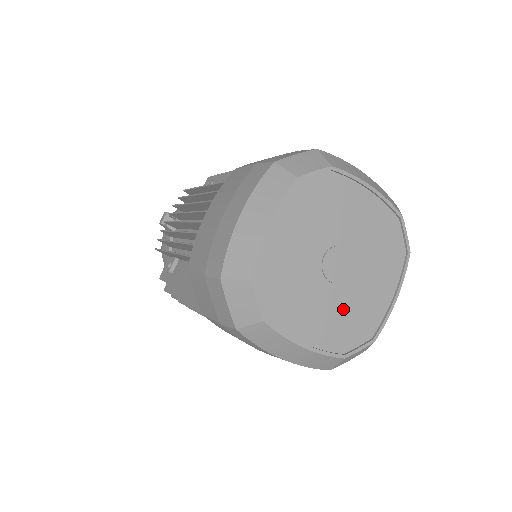
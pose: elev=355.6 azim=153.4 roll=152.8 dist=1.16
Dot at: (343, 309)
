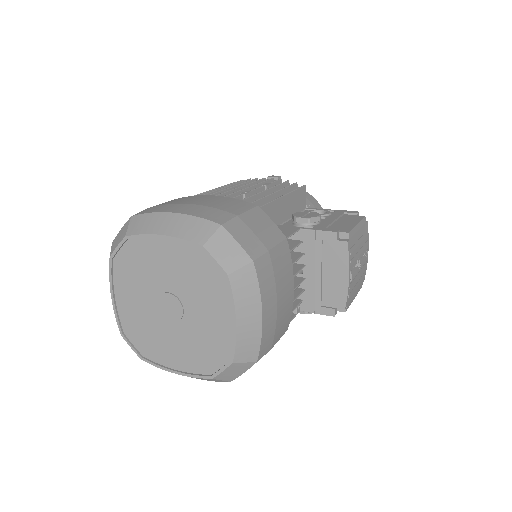
Dot at: (193, 340)
